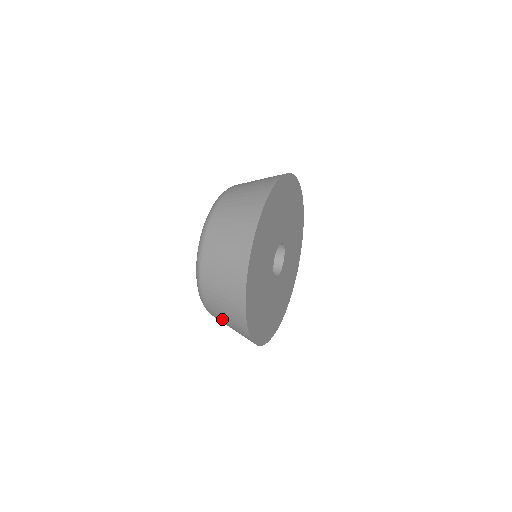
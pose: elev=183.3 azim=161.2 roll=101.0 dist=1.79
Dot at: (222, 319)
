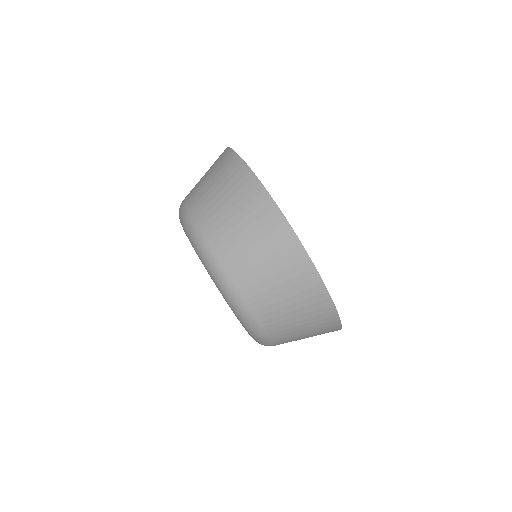
Dot at: (254, 266)
